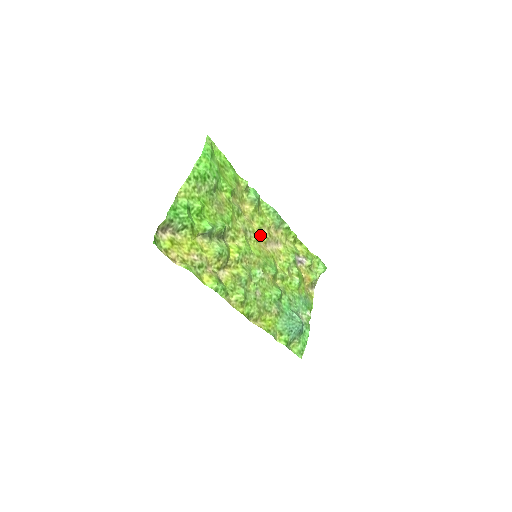
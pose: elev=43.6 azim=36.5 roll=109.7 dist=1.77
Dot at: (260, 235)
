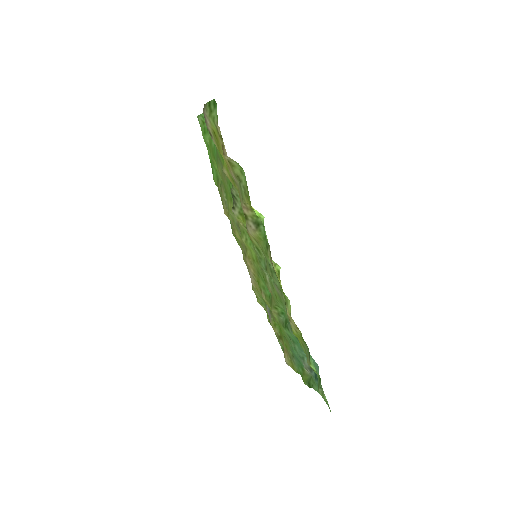
Dot at: (243, 251)
